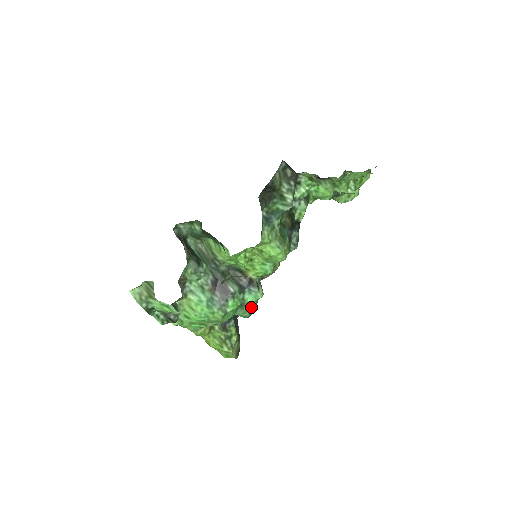
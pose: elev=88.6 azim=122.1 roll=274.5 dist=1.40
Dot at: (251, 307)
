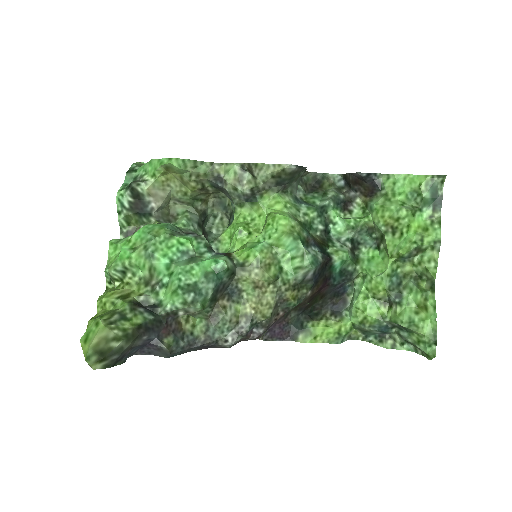
Dot at: (198, 274)
